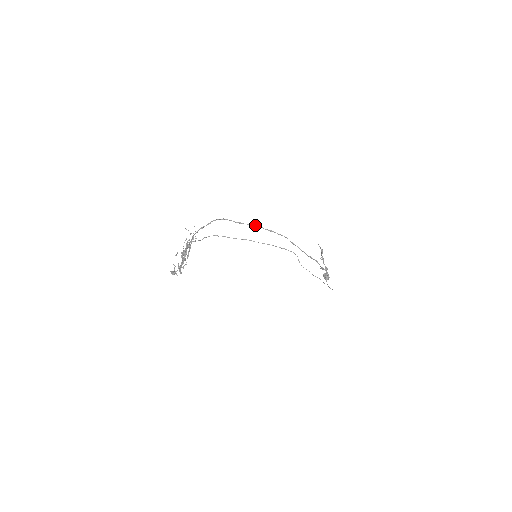
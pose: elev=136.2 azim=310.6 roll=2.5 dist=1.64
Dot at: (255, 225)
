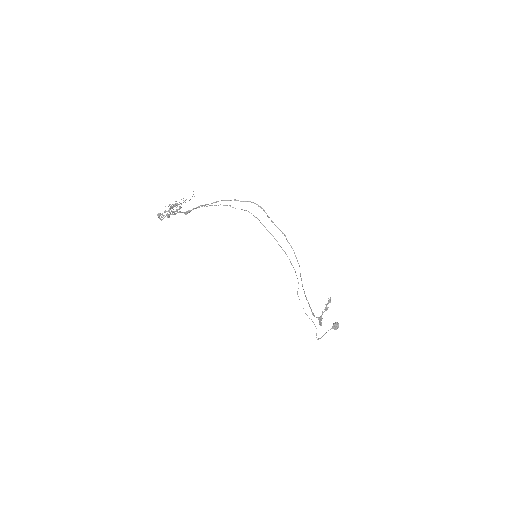
Dot at: occluded
